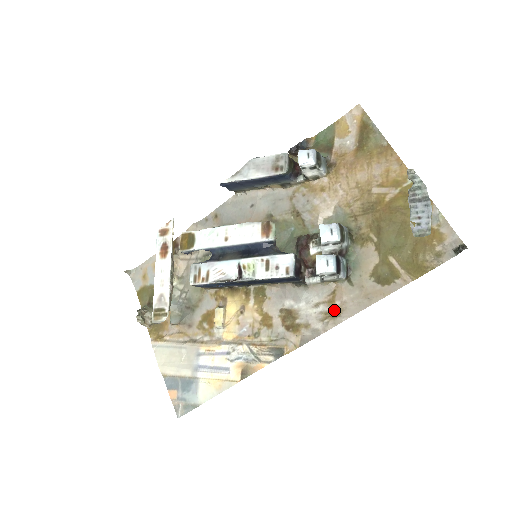
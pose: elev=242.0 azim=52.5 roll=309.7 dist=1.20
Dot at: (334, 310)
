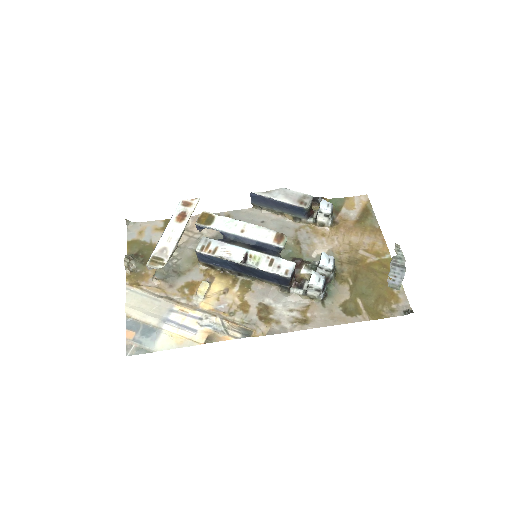
Dot at: (304, 319)
